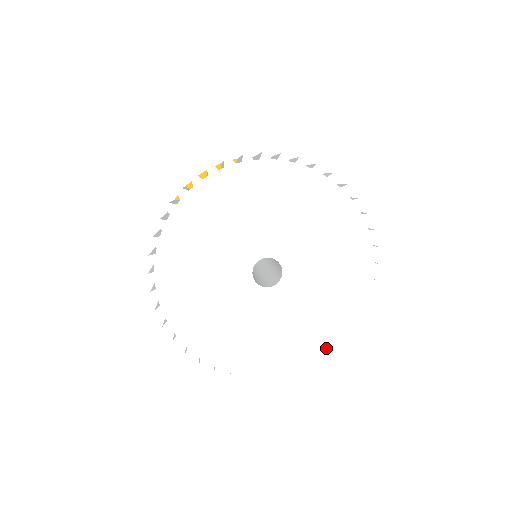
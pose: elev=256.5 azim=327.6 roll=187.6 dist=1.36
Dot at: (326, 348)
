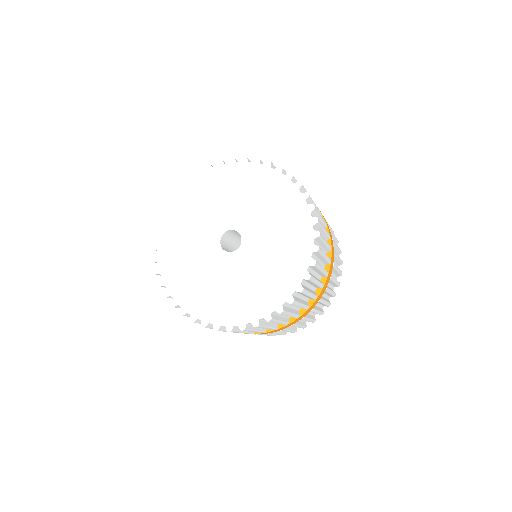
Dot at: (229, 320)
